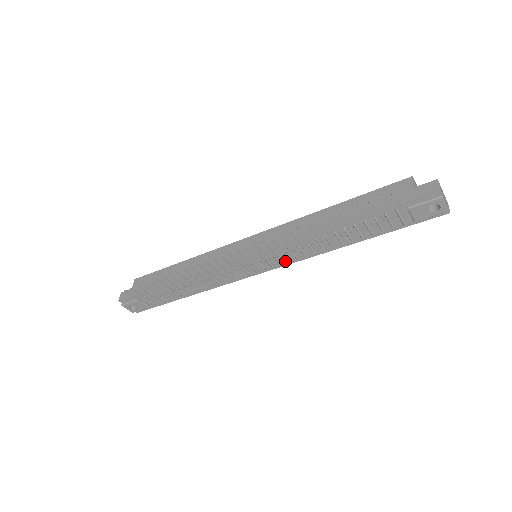
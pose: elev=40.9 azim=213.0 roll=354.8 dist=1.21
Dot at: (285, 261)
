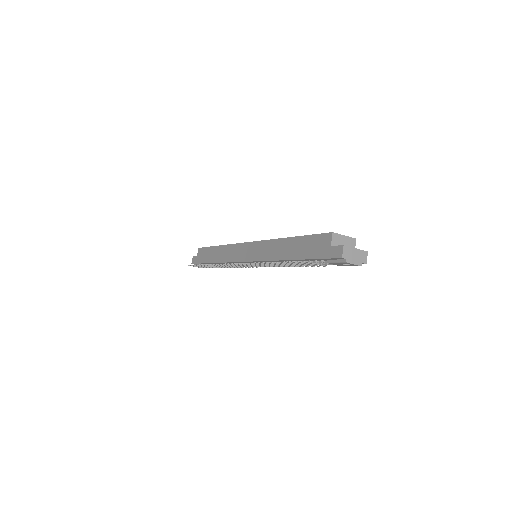
Dot at: (273, 265)
